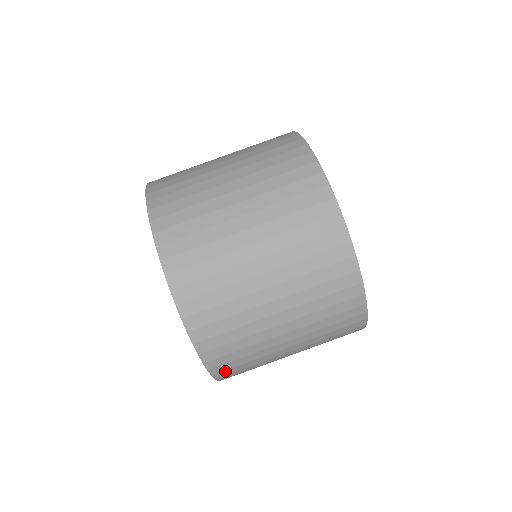
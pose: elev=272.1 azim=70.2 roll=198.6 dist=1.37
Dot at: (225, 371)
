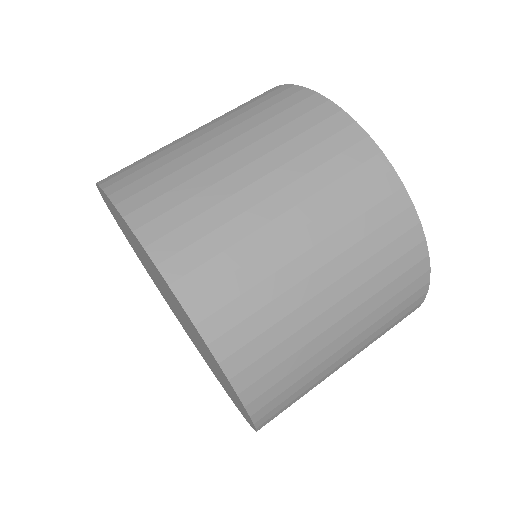
Dot at: (217, 316)
